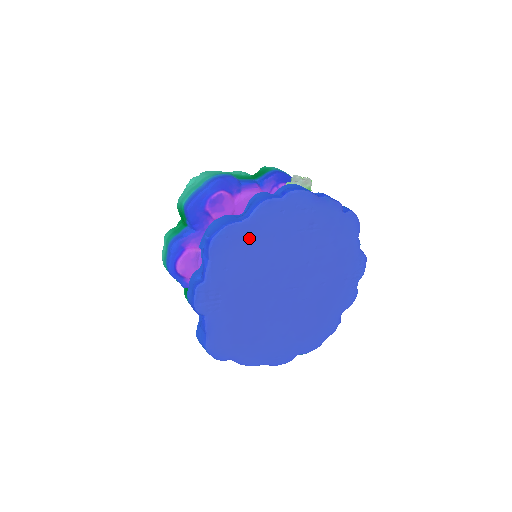
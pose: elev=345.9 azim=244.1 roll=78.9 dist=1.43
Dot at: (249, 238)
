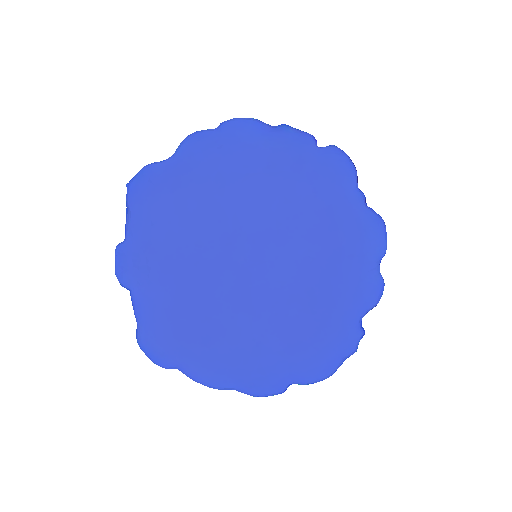
Dot at: (177, 183)
